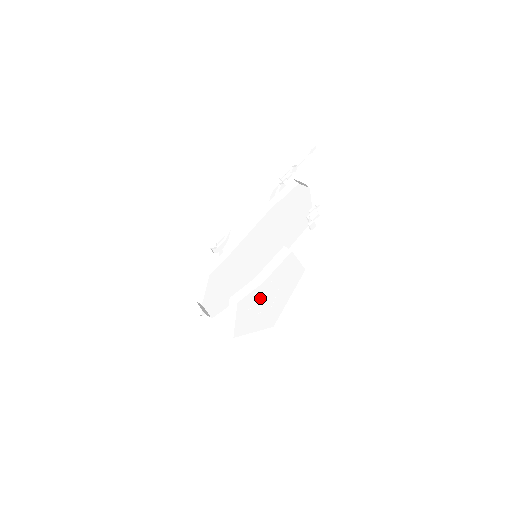
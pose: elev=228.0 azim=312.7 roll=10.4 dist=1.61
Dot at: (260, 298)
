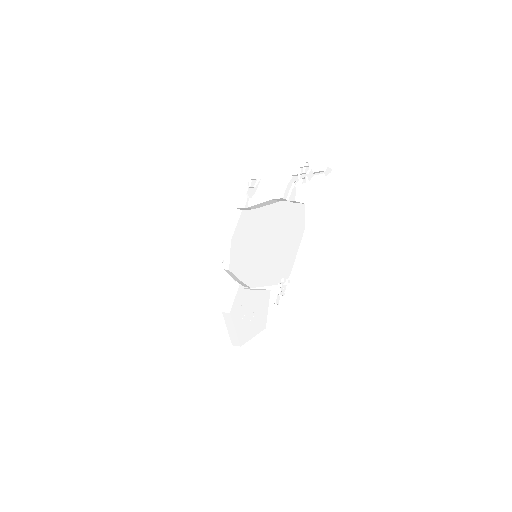
Dot at: (246, 304)
